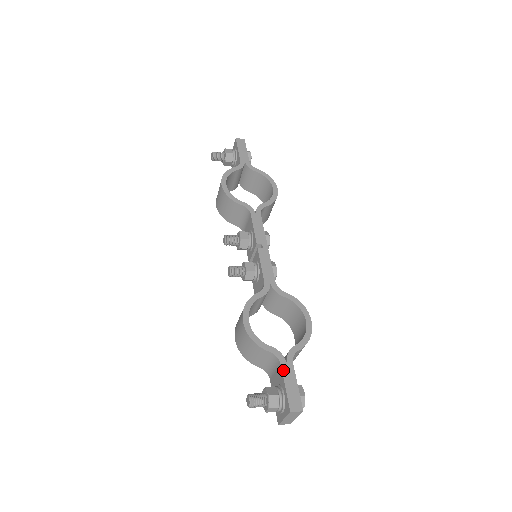
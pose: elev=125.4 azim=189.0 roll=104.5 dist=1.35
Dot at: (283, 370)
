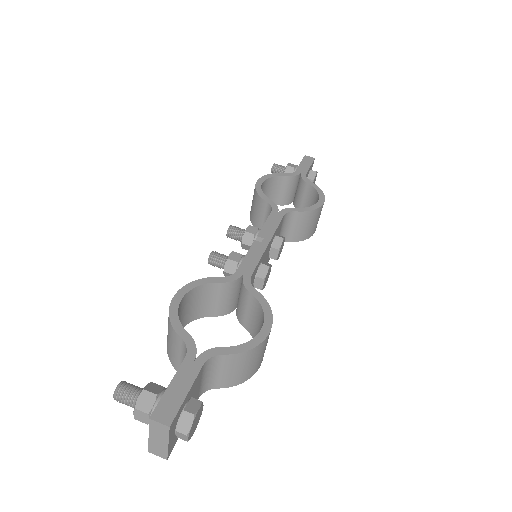
Dot at: (182, 365)
